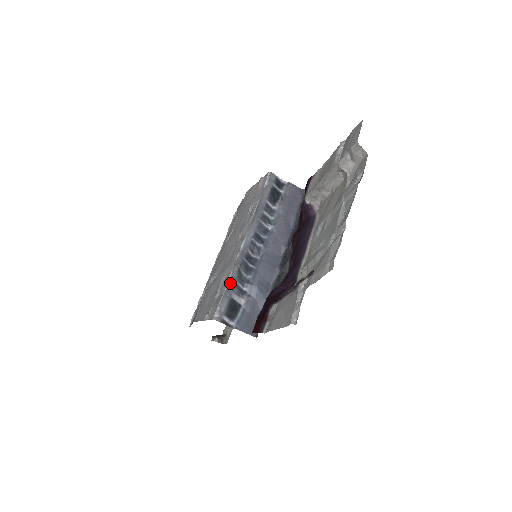
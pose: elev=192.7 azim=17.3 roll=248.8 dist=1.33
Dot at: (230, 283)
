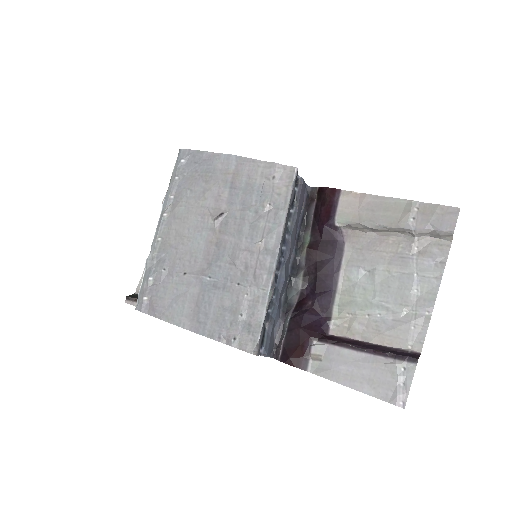
Dot at: (267, 311)
